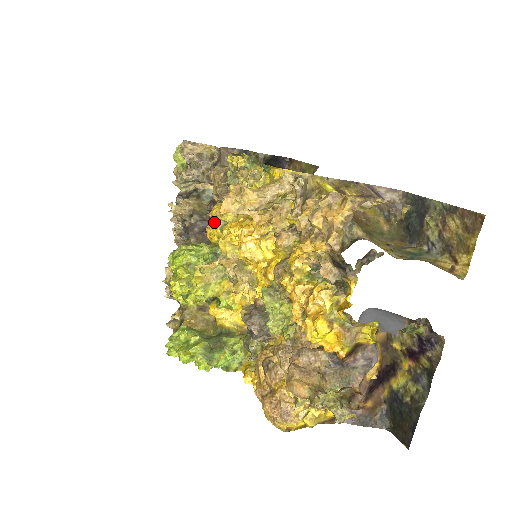
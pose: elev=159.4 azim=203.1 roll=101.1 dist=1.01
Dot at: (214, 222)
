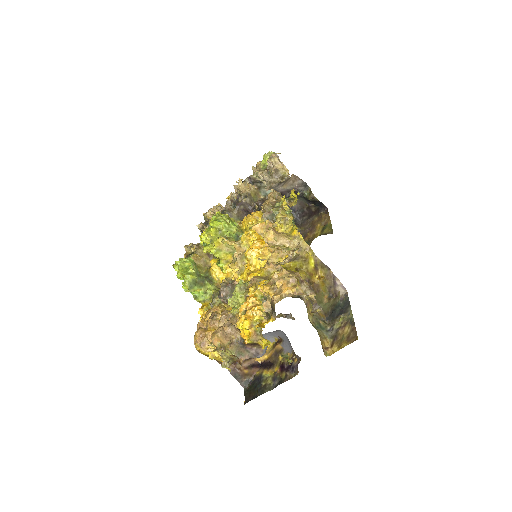
Dot at: (250, 220)
